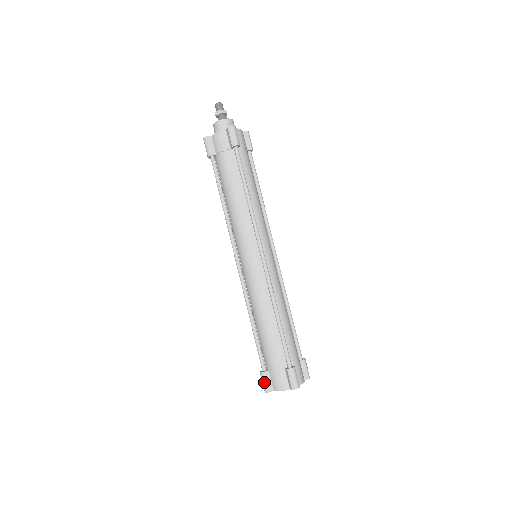
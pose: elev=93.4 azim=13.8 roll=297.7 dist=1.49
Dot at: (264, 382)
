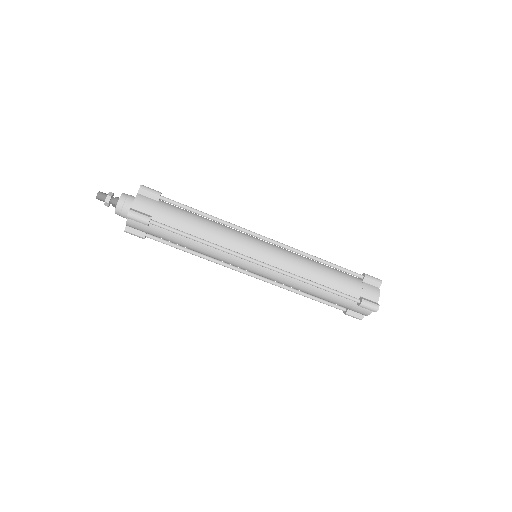
Dot at: (353, 317)
